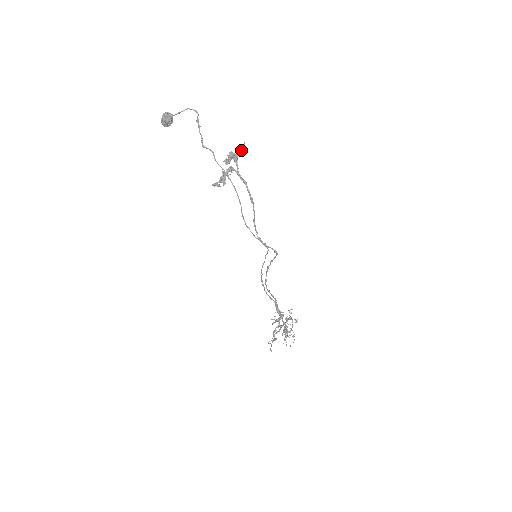
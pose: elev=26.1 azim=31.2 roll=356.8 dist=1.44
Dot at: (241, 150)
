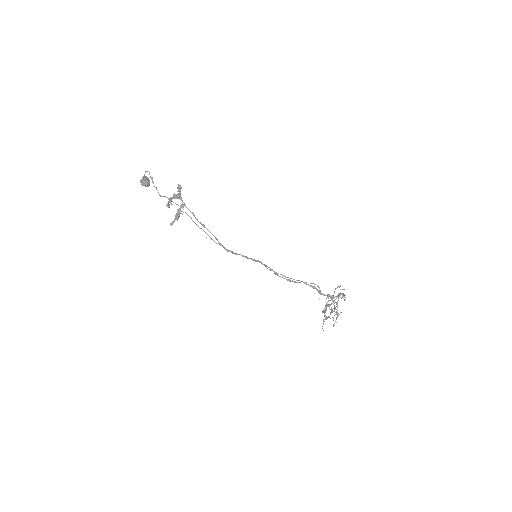
Dot at: (179, 189)
